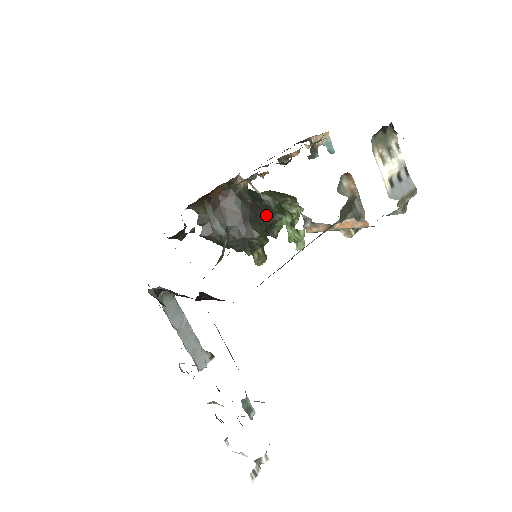
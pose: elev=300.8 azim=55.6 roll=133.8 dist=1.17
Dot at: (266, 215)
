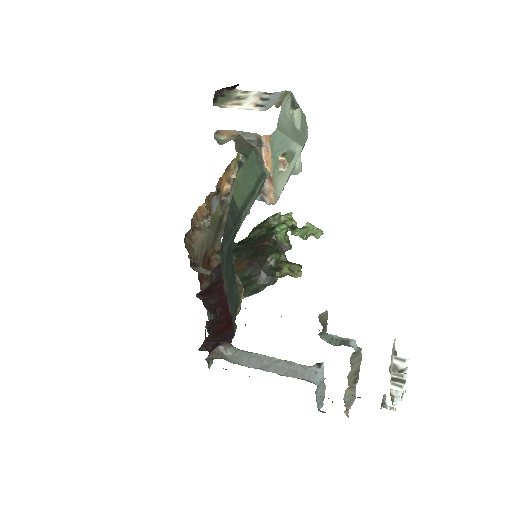
Dot at: (263, 241)
